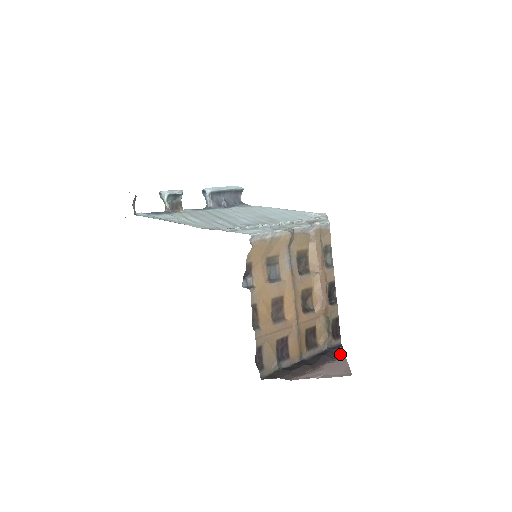
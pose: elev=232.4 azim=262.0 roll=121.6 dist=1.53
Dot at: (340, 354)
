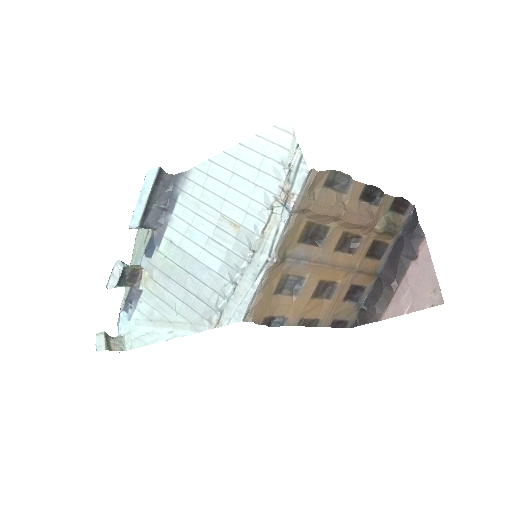
Dot at: (419, 239)
